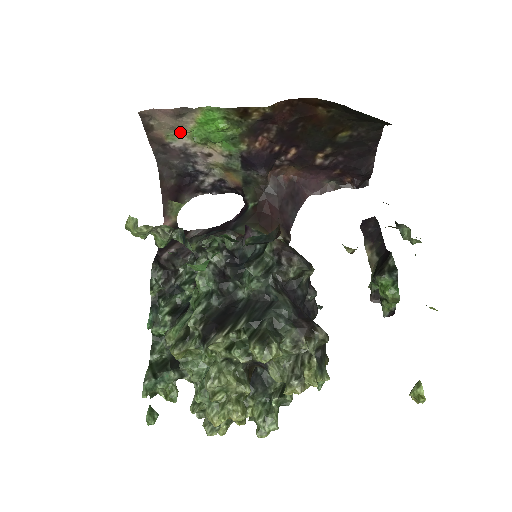
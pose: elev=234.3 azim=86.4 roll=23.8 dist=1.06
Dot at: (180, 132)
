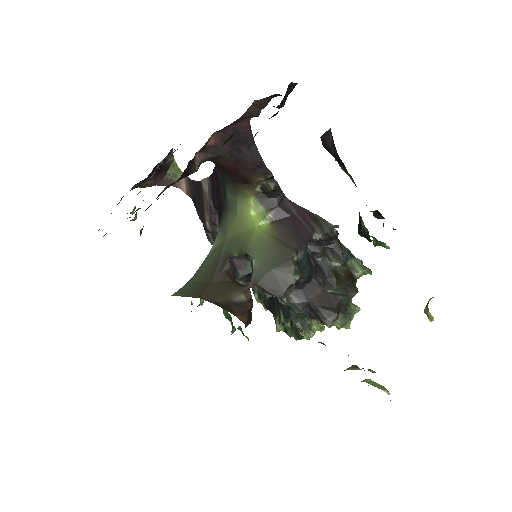
Dot at: occluded
